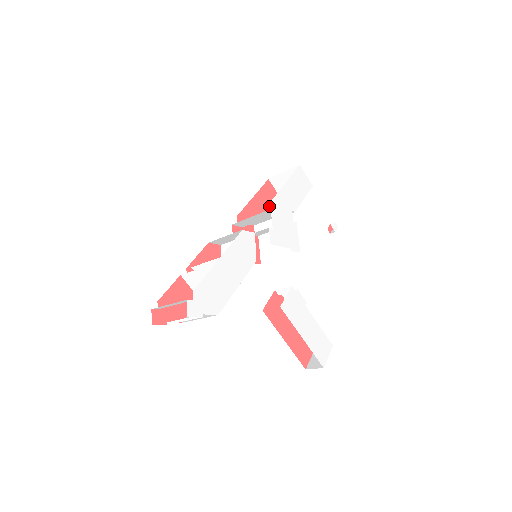
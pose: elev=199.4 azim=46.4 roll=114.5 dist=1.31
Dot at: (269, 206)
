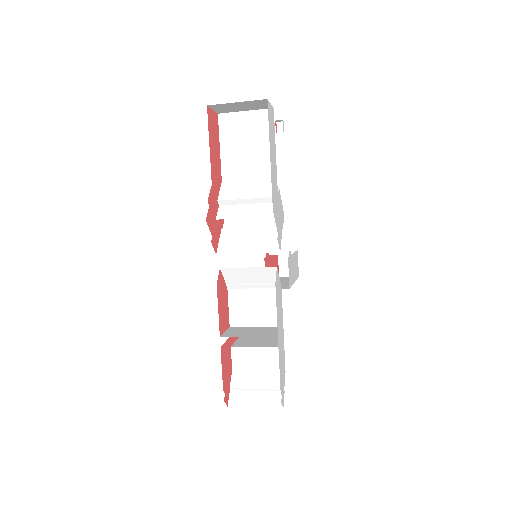
Dot at: (217, 146)
